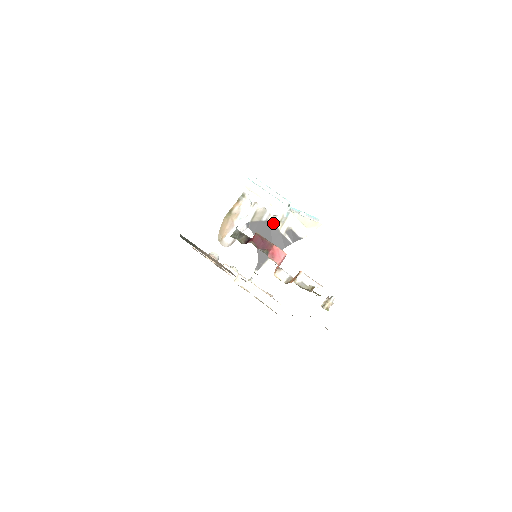
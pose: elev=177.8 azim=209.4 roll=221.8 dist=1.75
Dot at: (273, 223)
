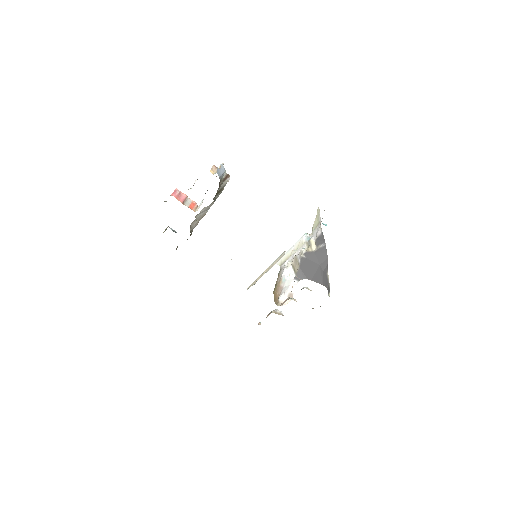
Dot at: (305, 254)
